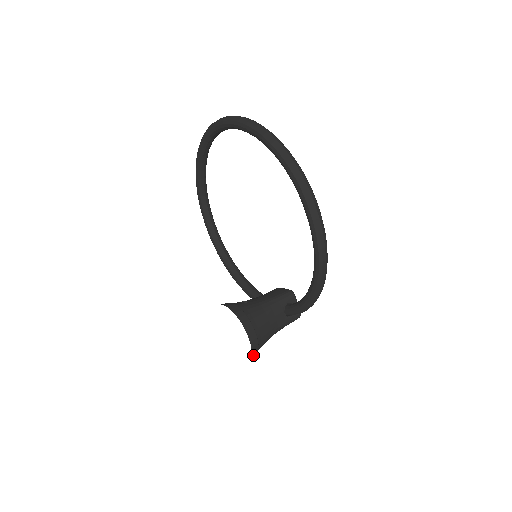
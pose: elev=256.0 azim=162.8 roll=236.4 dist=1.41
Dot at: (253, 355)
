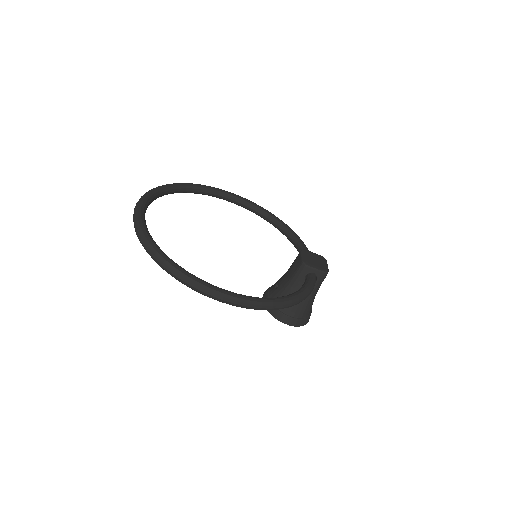
Dot at: (304, 323)
